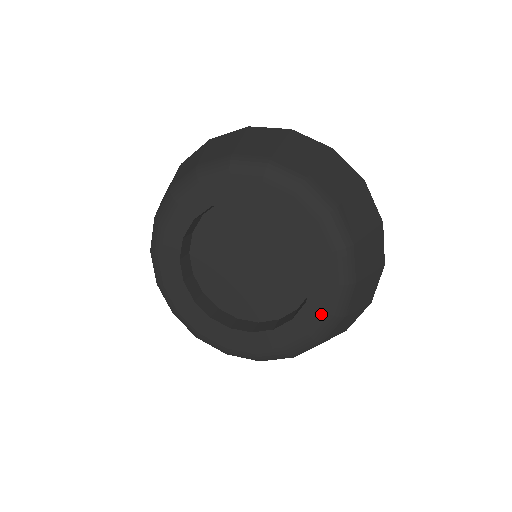
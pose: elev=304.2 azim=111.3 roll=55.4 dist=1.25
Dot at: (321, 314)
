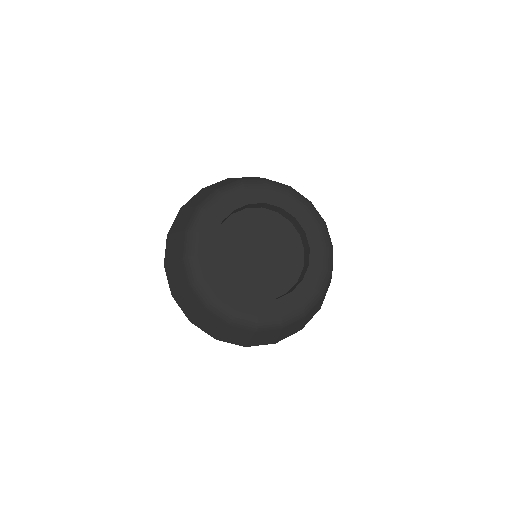
Dot at: (317, 229)
